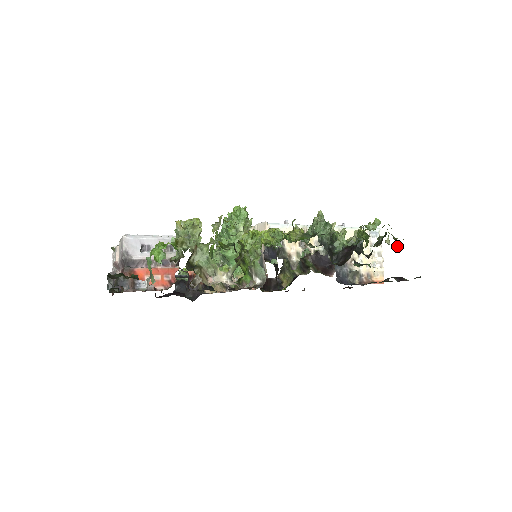
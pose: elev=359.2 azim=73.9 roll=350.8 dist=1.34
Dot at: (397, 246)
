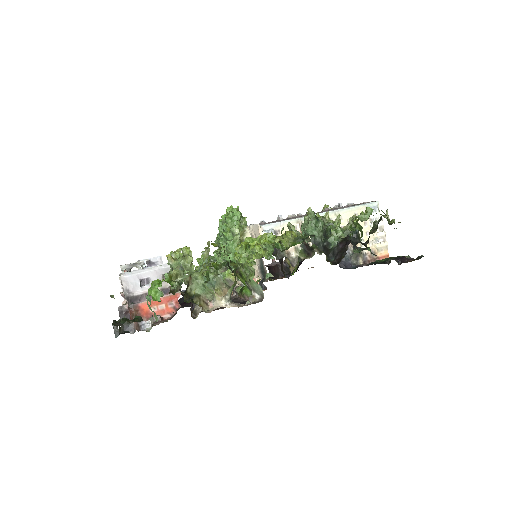
Dot at: (394, 228)
